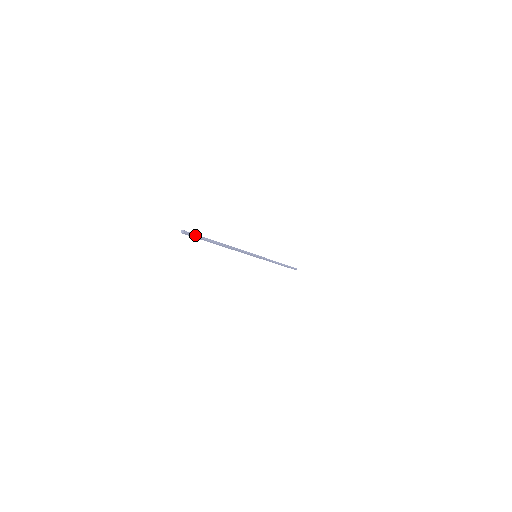
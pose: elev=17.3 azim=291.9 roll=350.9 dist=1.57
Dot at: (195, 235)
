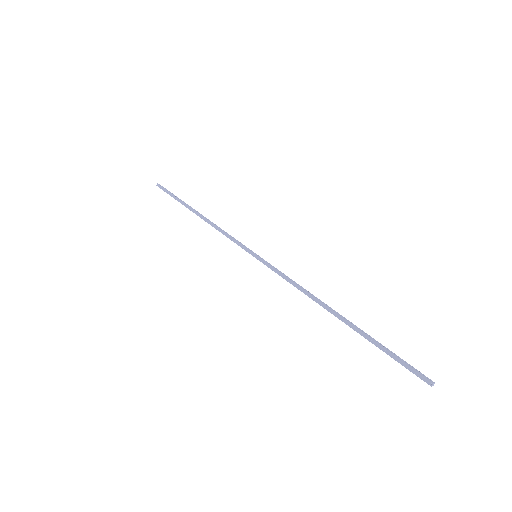
Dot at: (168, 191)
